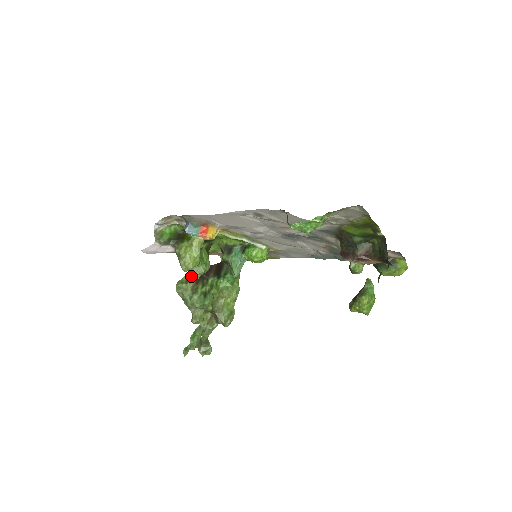
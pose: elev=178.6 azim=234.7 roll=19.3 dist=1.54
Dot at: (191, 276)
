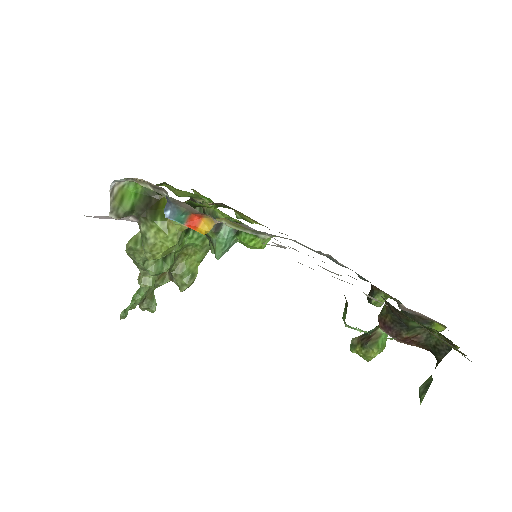
Dot at: occluded
